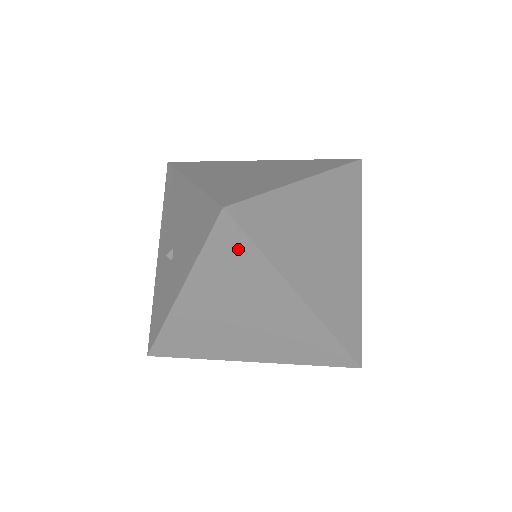
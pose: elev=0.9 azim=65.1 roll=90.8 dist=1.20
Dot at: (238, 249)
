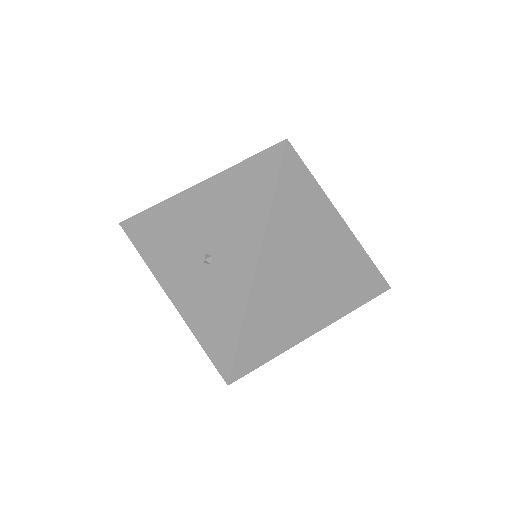
Dot at: (300, 182)
